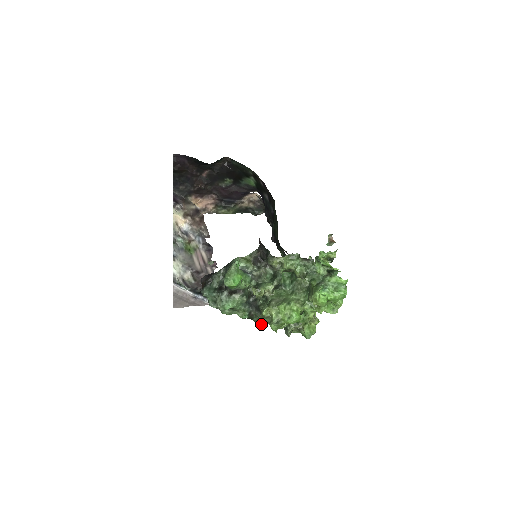
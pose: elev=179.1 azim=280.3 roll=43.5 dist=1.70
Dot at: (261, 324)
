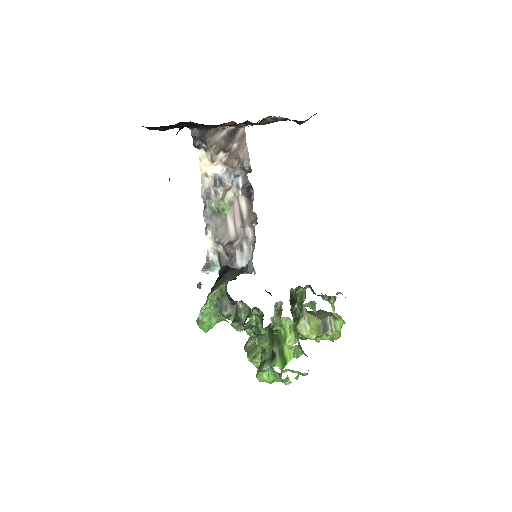
Dot at: occluded
